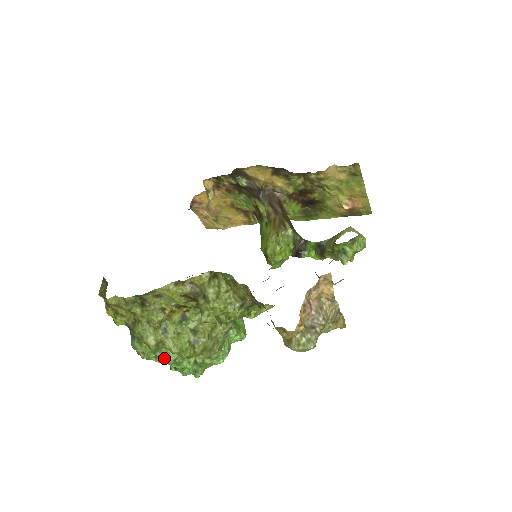
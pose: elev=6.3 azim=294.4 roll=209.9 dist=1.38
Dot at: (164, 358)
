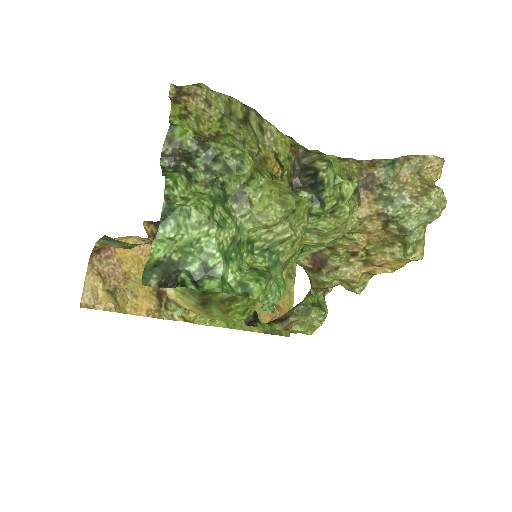
Dot at: (222, 222)
